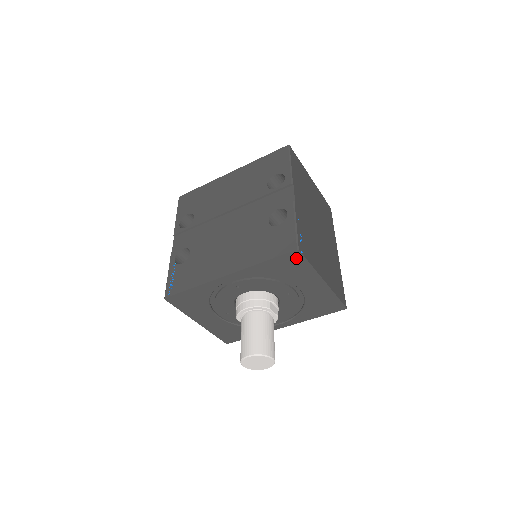
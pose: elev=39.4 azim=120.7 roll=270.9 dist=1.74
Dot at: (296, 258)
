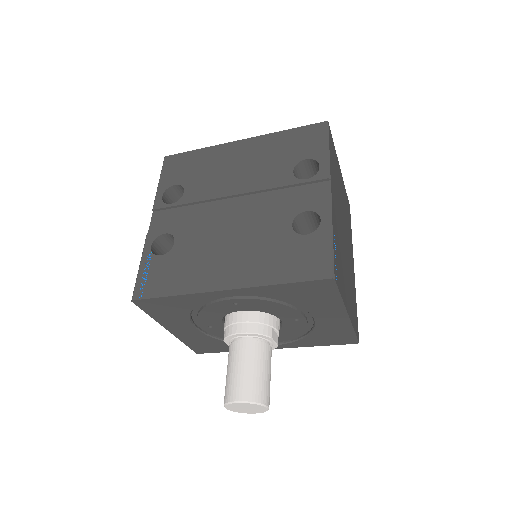
Dot at: (326, 287)
